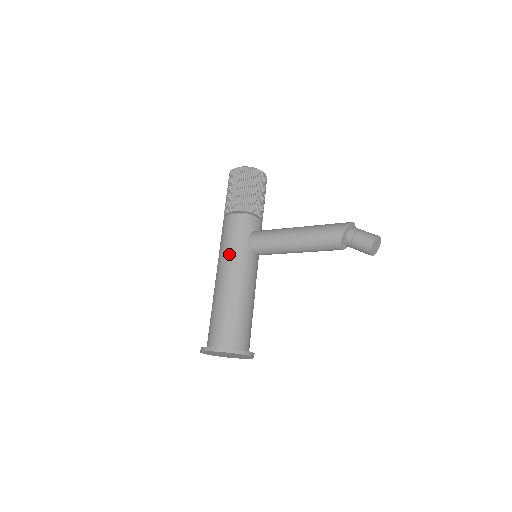
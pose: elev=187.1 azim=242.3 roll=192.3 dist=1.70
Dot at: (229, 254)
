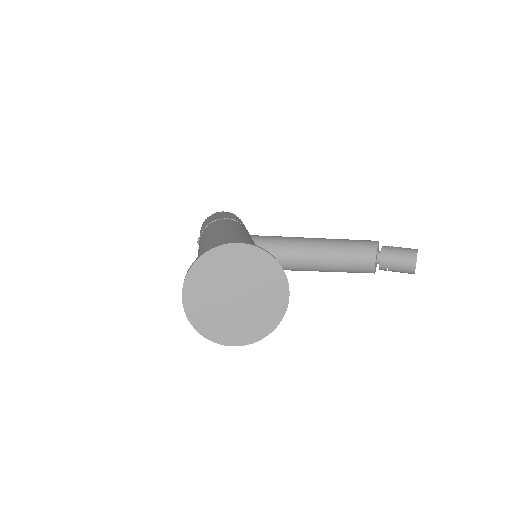
Dot at: (231, 226)
